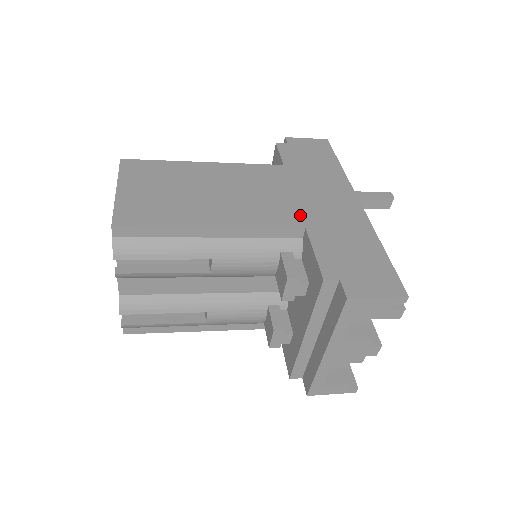
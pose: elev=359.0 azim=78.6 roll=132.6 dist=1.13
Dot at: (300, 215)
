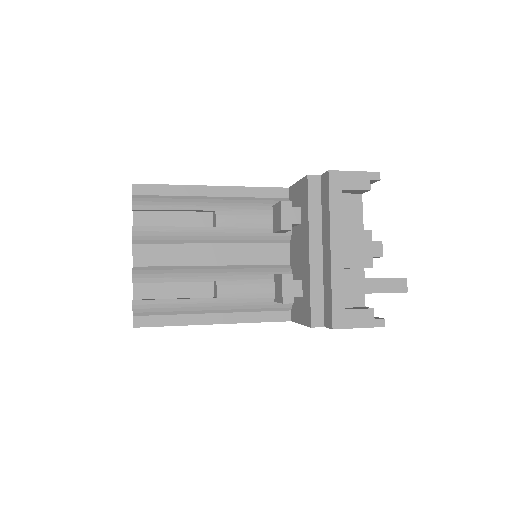
Dot at: occluded
